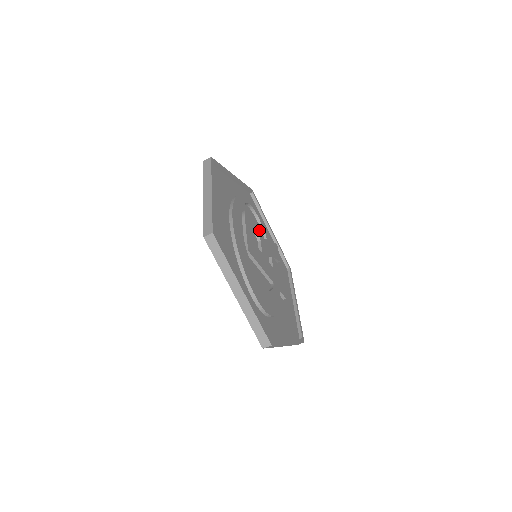
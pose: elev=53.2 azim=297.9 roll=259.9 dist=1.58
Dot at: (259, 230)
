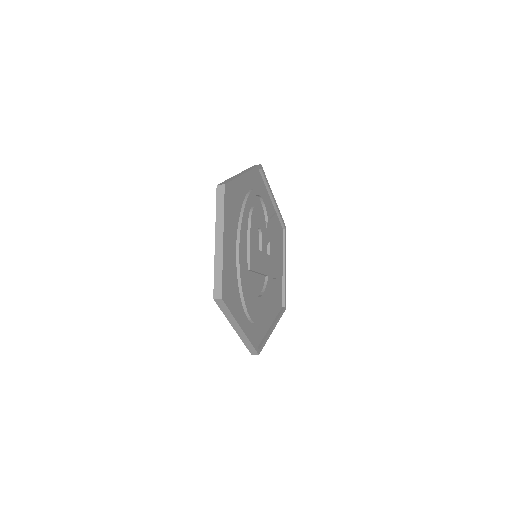
Dot at: (262, 221)
